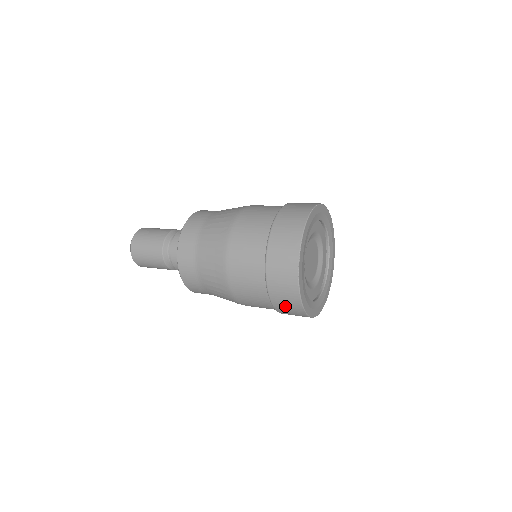
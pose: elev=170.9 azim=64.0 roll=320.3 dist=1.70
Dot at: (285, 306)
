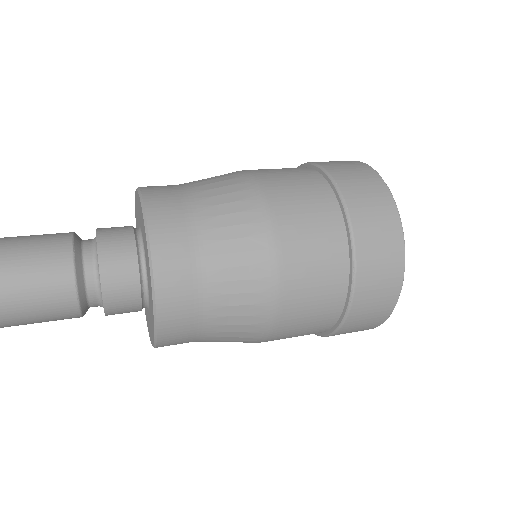
Dot at: (345, 333)
